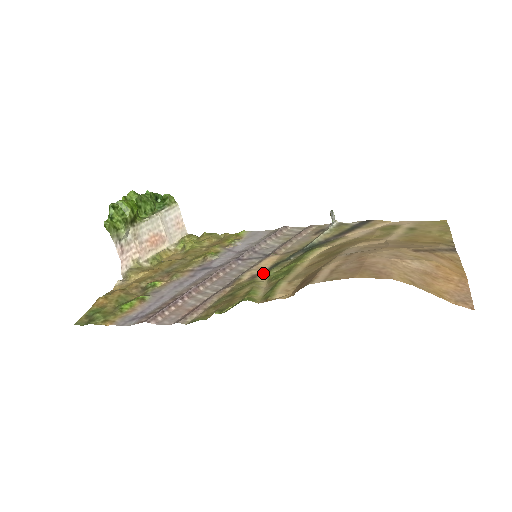
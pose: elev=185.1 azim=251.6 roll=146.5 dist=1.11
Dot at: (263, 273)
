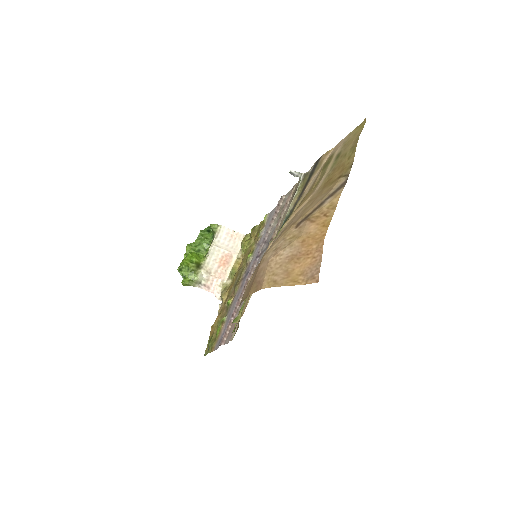
Dot at: occluded
